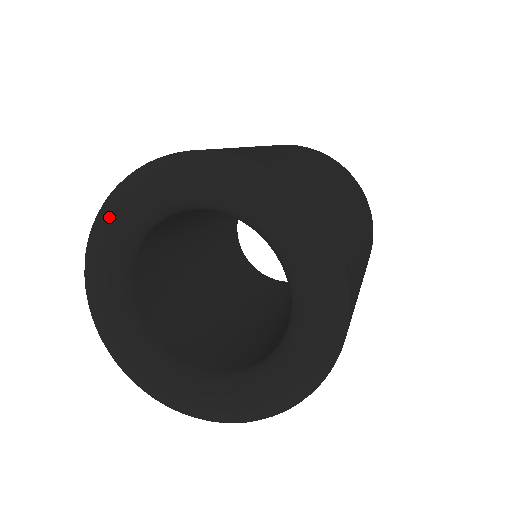
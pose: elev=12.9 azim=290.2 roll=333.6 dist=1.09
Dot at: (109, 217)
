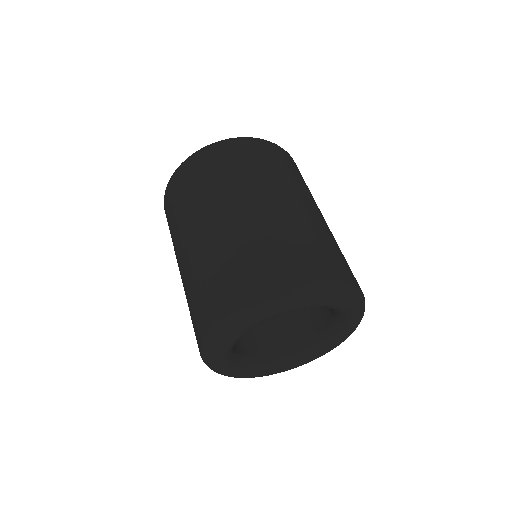
Dot at: (275, 313)
